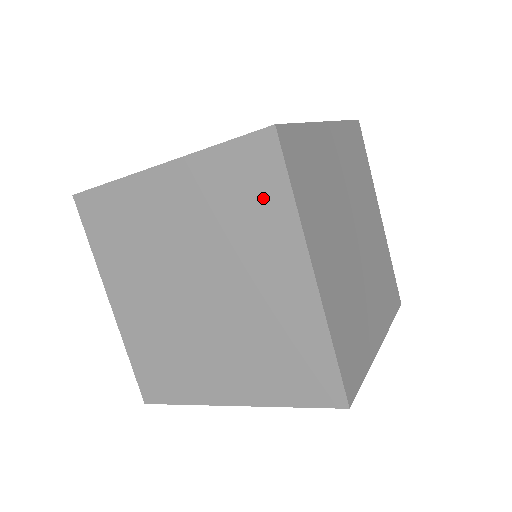
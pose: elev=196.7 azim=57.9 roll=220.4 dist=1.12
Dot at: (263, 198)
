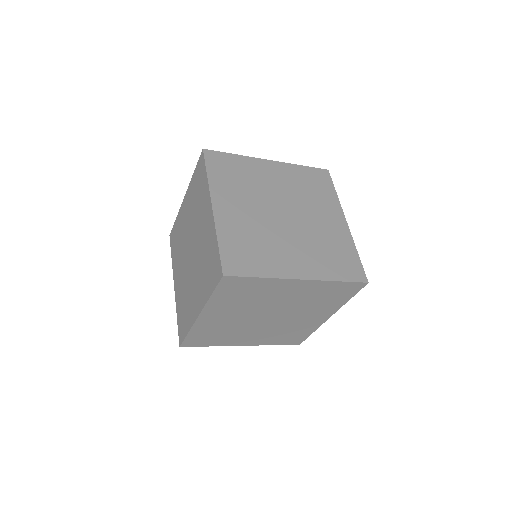
Dot at: (338, 298)
